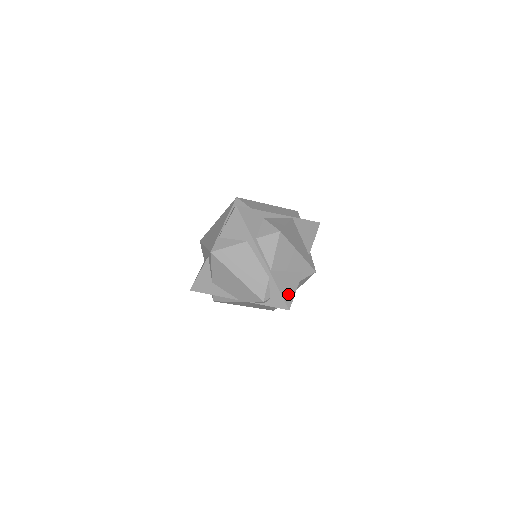
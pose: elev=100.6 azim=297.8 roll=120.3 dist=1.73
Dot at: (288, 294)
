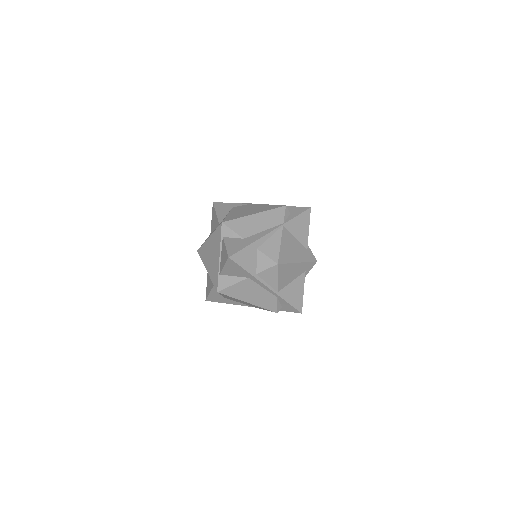
Dot at: (297, 301)
